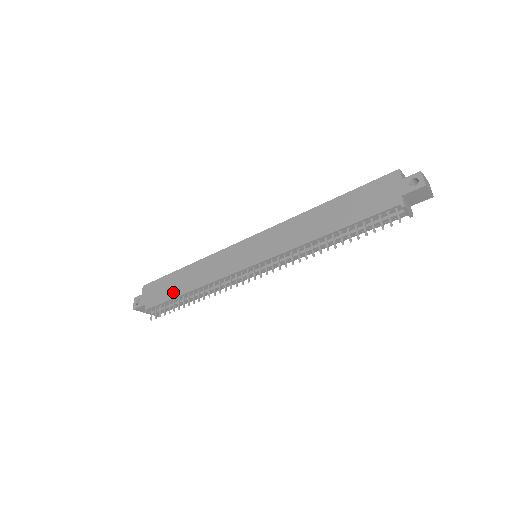
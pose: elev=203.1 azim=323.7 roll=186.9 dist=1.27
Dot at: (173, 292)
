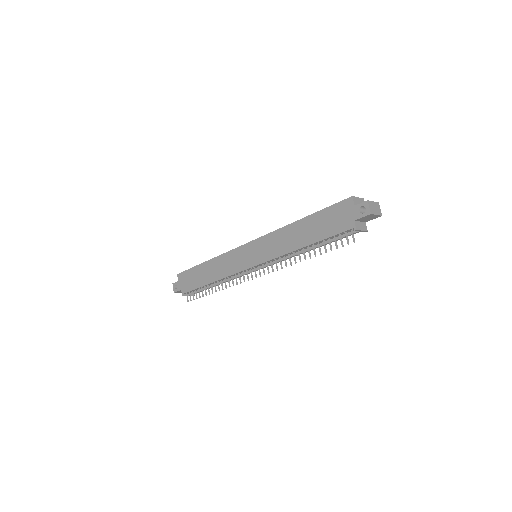
Dot at: (200, 282)
